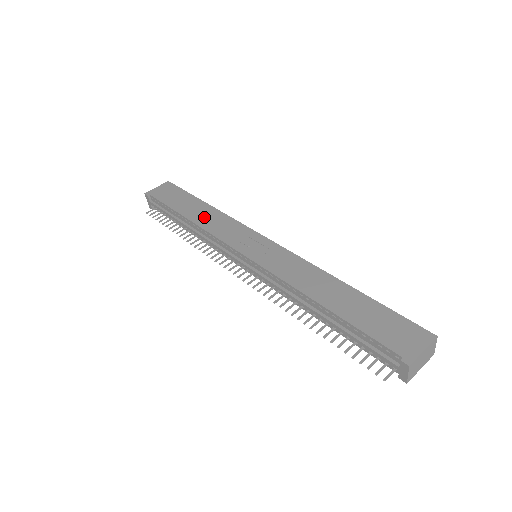
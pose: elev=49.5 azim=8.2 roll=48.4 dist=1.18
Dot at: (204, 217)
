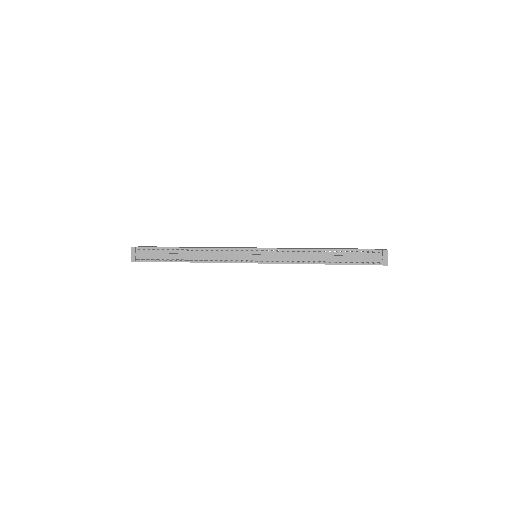
Dot at: (201, 247)
